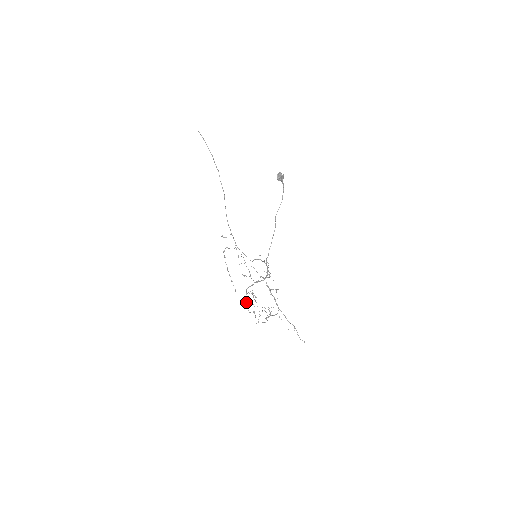
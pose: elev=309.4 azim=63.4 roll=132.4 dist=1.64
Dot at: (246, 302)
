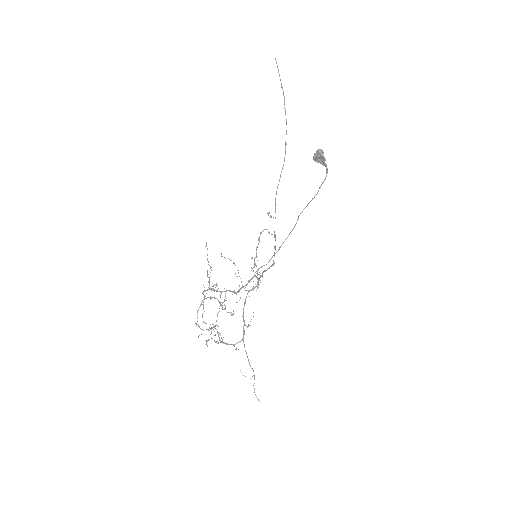
Dot at: (203, 307)
